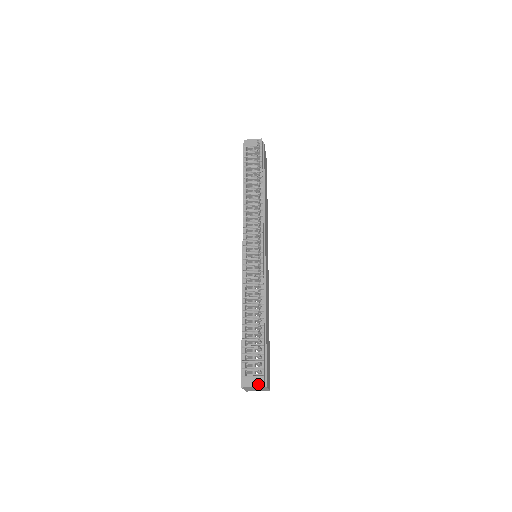
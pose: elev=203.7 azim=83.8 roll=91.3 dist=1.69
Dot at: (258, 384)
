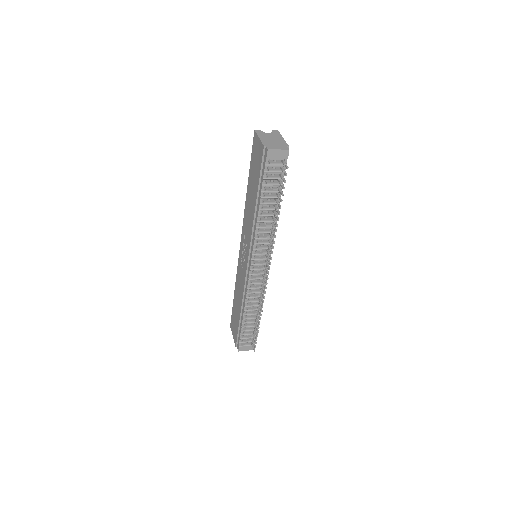
Dot at: (250, 349)
